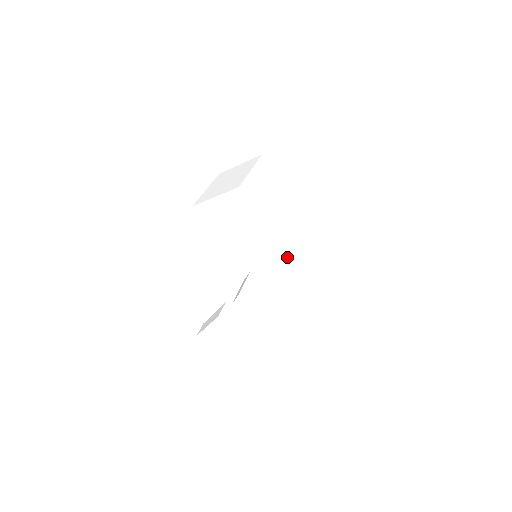
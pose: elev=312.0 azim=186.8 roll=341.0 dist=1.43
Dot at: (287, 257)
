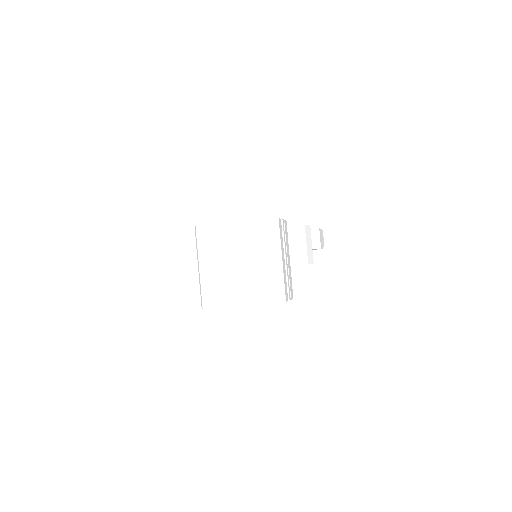
Dot at: occluded
